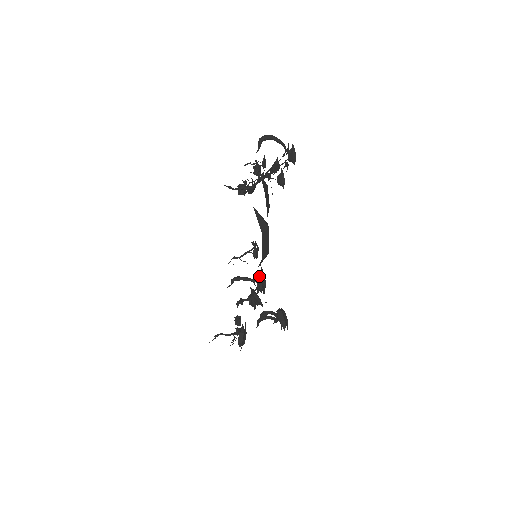
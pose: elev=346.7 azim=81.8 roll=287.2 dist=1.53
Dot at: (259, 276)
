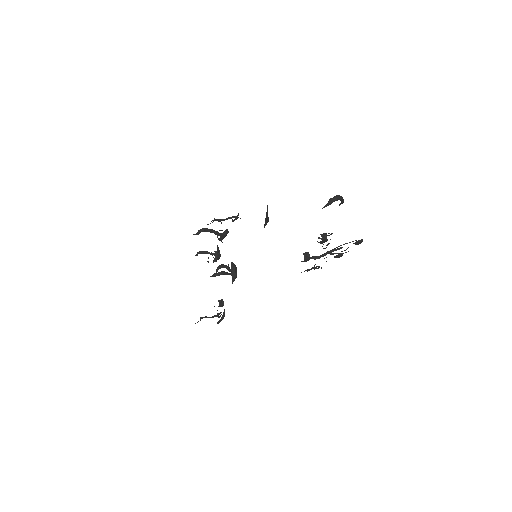
Dot at: (225, 232)
